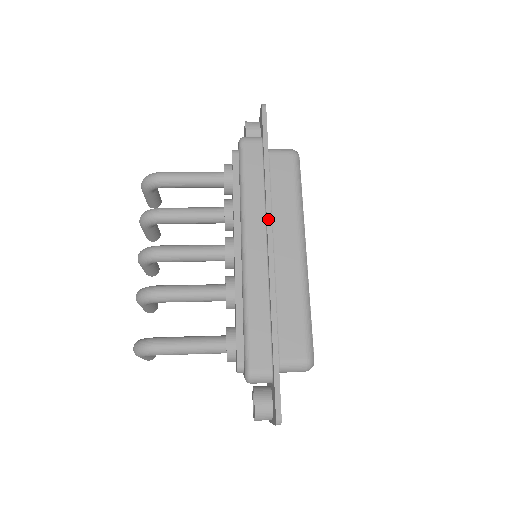
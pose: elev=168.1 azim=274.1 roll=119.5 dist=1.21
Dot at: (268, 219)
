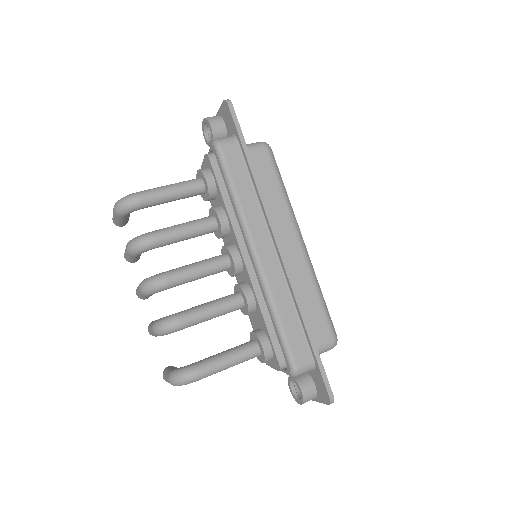
Dot at: (270, 222)
